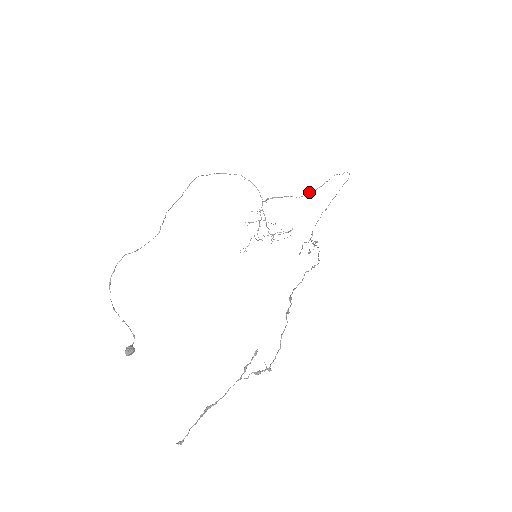
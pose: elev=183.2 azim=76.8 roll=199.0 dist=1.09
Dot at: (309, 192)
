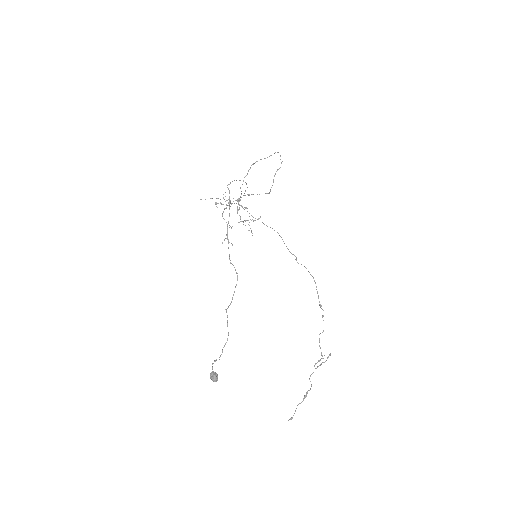
Dot at: occluded
